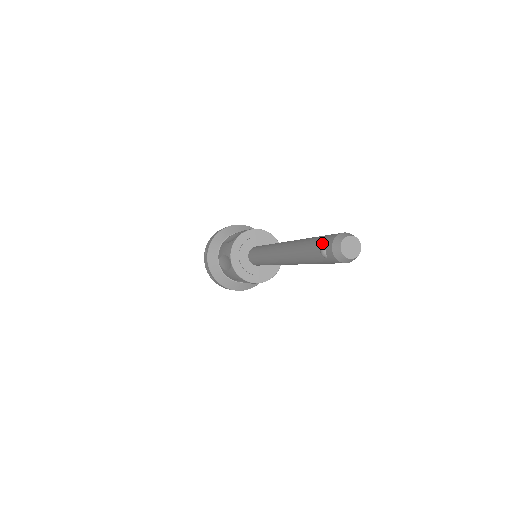
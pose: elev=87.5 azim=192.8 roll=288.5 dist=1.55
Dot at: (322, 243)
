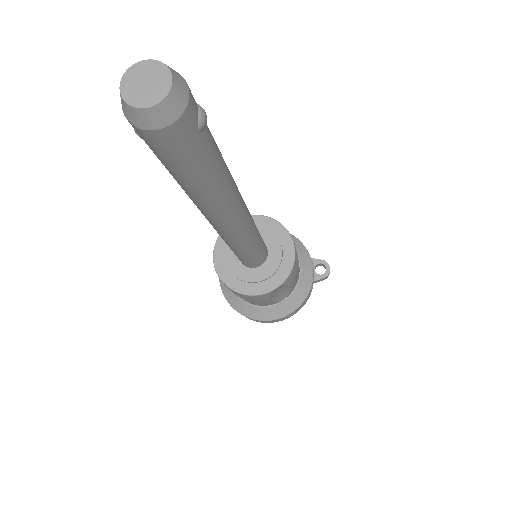
Dot at: occluded
